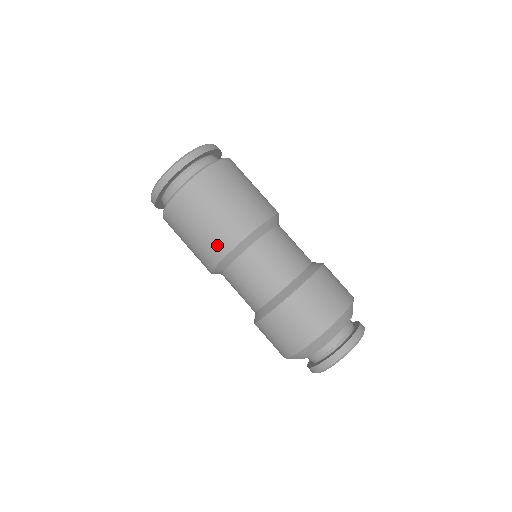
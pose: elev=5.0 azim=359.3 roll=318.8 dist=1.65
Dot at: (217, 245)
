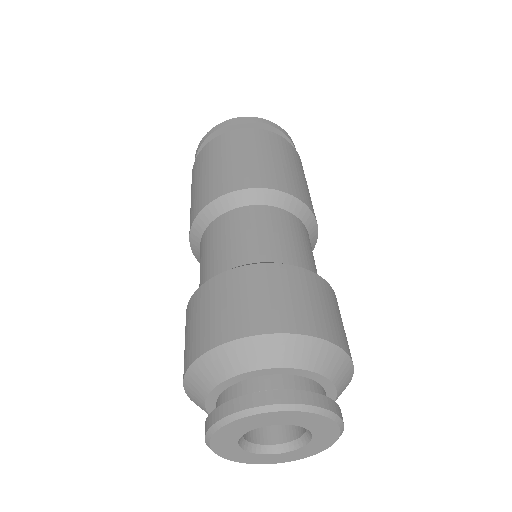
Dot at: (257, 176)
